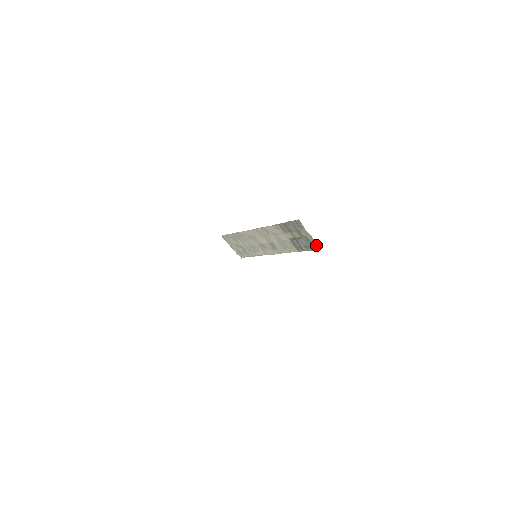
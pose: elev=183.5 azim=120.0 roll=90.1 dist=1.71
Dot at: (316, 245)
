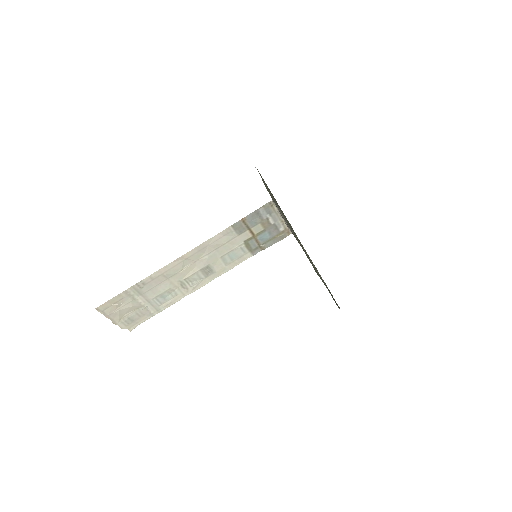
Dot at: (285, 230)
